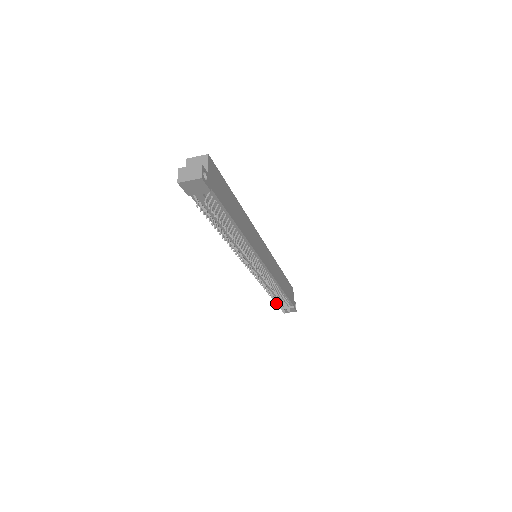
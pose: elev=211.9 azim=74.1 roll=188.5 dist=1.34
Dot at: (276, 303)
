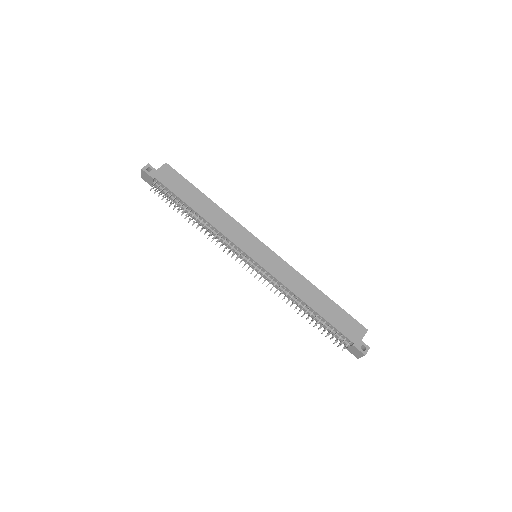
Dot at: (310, 323)
